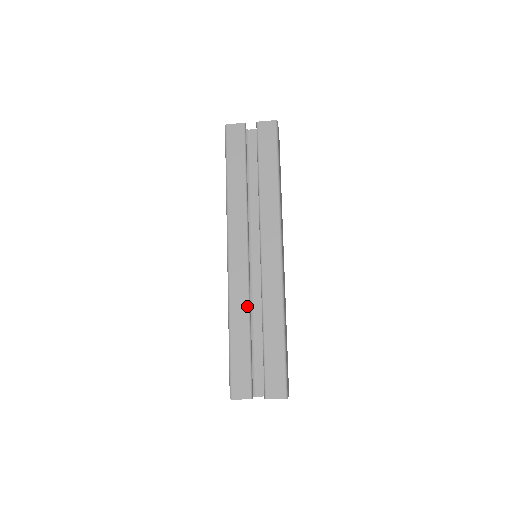
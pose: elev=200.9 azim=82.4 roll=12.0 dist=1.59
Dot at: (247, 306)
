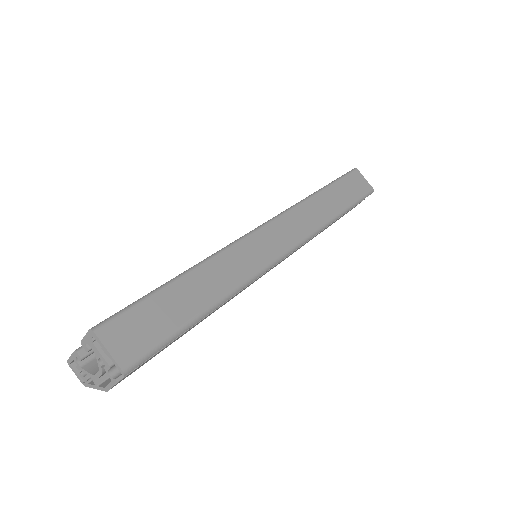
Dot at: occluded
